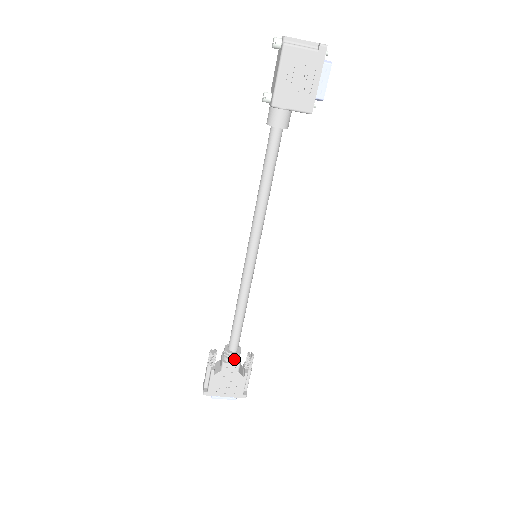
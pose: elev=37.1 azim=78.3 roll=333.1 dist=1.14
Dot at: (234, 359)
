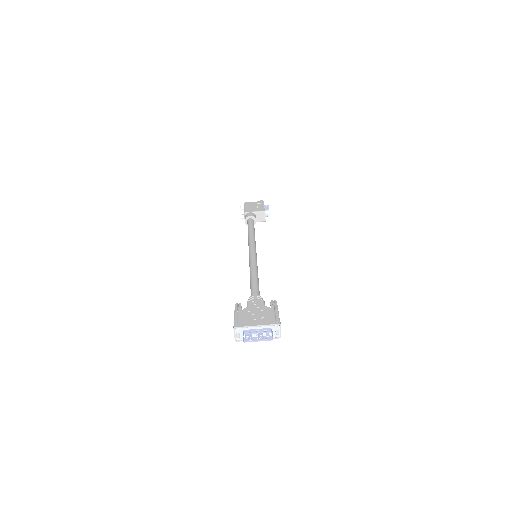
Dot at: (257, 299)
